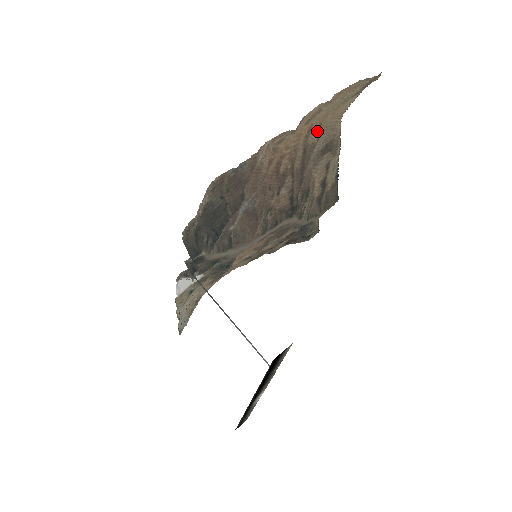
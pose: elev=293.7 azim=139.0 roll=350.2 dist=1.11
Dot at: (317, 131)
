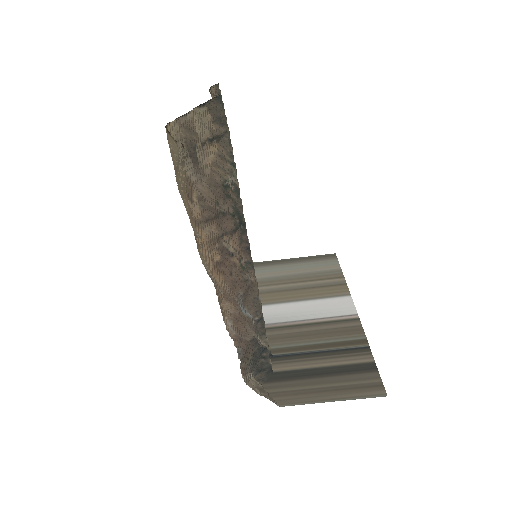
Dot at: (190, 199)
